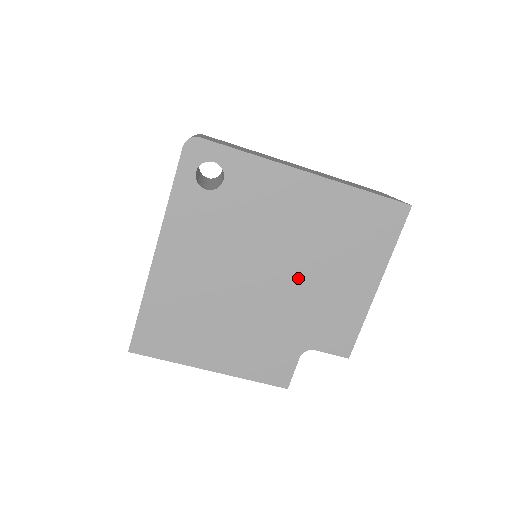
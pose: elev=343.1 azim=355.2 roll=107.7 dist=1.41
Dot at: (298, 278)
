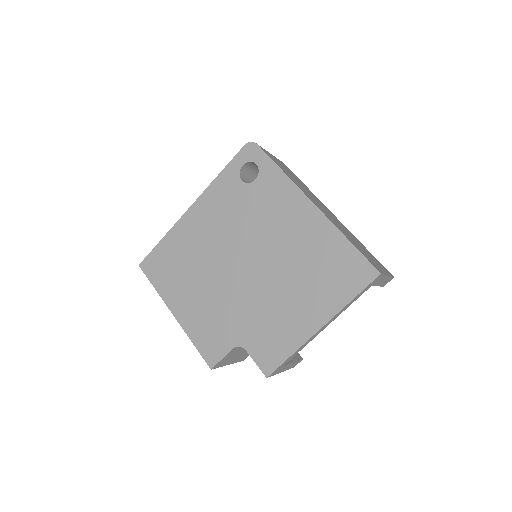
Dot at: (265, 281)
